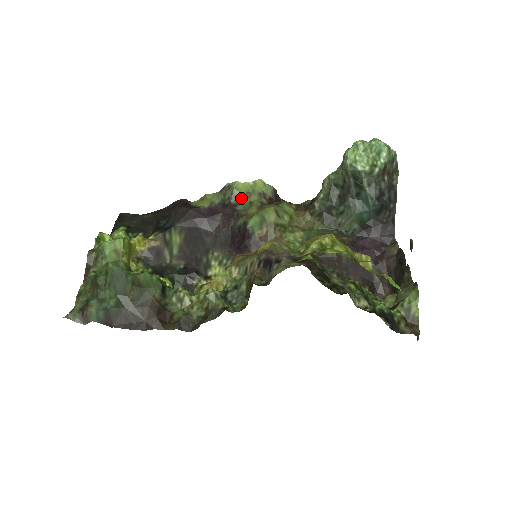
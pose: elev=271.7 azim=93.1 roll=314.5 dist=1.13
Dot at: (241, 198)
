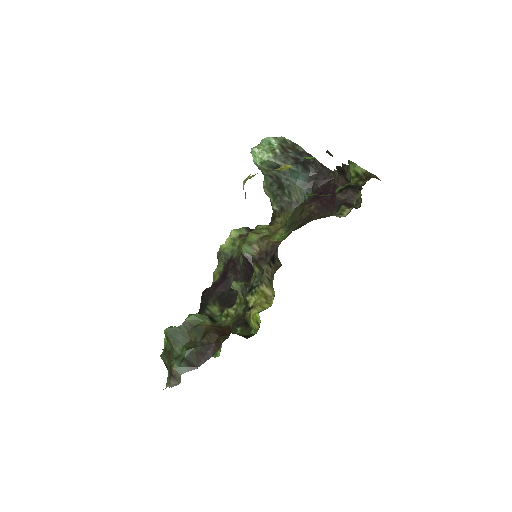
Dot at: (231, 251)
